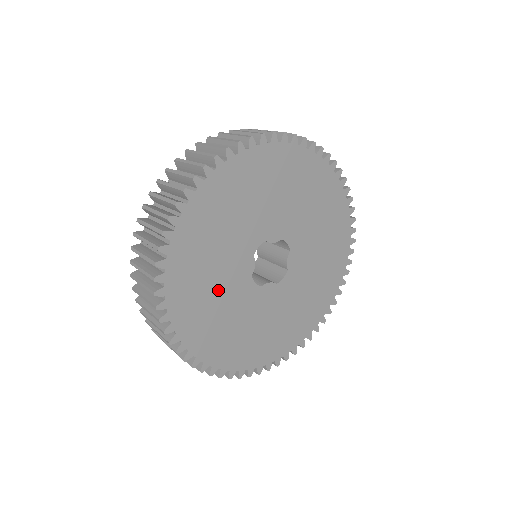
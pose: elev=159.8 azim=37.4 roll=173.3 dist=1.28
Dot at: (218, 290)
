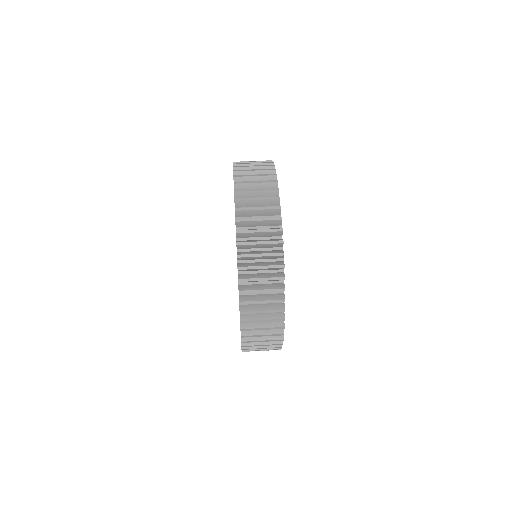
Dot at: occluded
